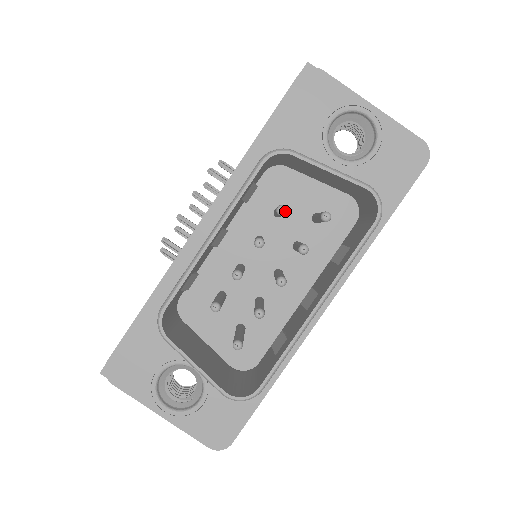
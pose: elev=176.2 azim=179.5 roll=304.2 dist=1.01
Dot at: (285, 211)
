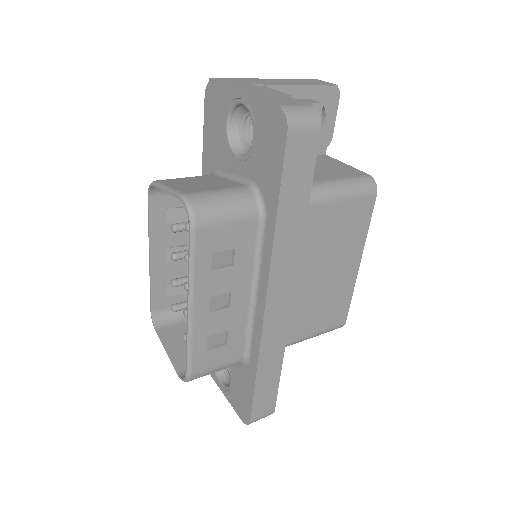
Dot at: (174, 229)
